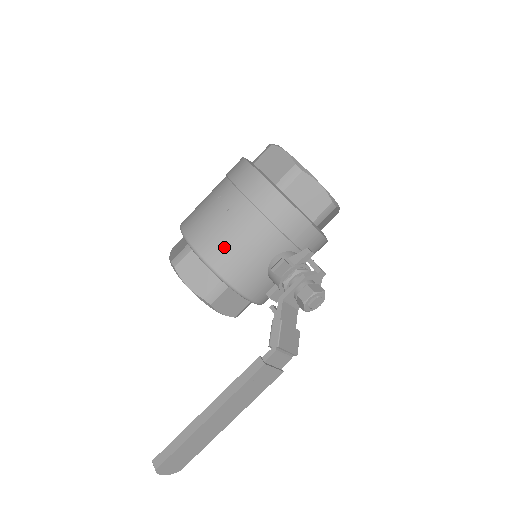
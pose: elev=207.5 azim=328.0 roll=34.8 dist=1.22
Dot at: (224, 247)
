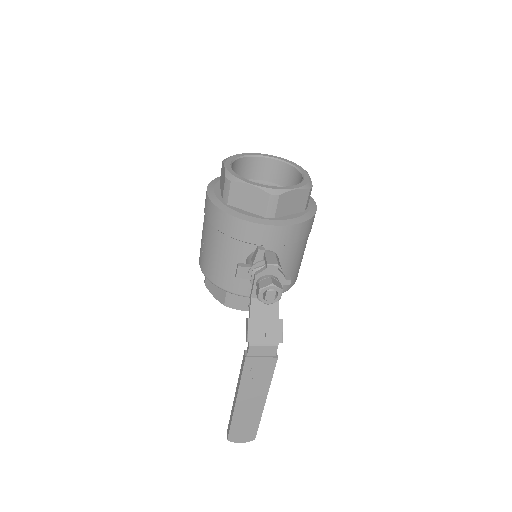
Dot at: (211, 264)
